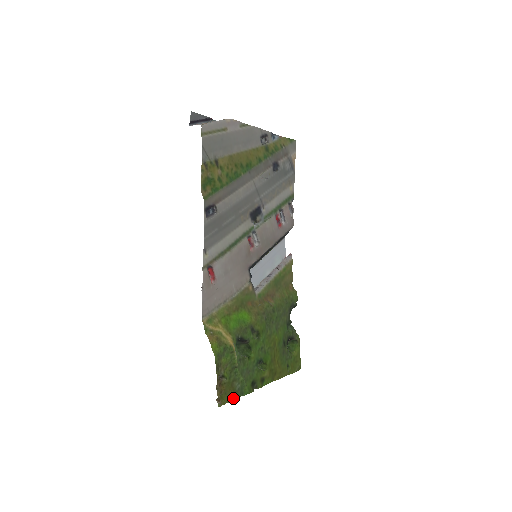
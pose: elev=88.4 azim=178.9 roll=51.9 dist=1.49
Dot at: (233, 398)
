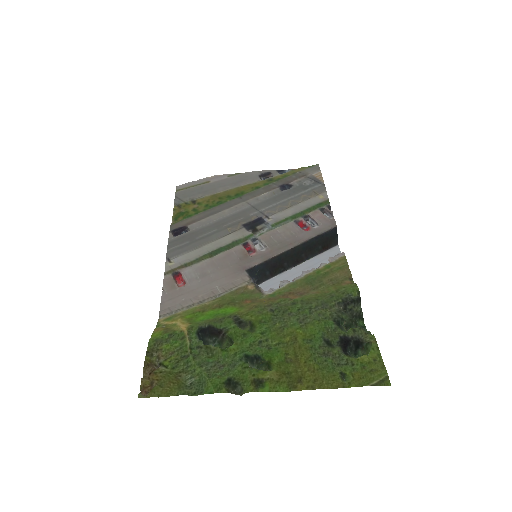
Dot at: (175, 393)
